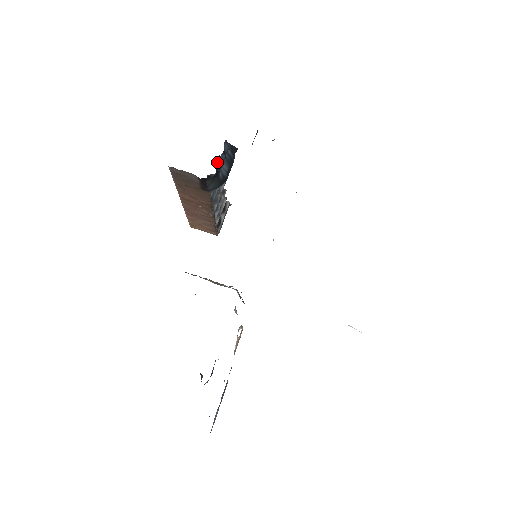
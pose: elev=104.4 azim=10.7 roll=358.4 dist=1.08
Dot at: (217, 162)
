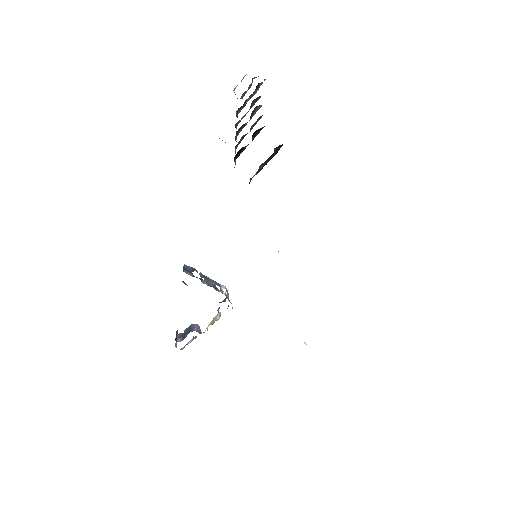
Dot at: (257, 130)
